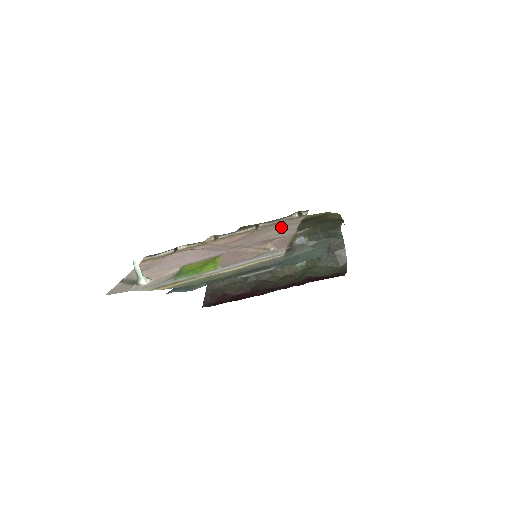
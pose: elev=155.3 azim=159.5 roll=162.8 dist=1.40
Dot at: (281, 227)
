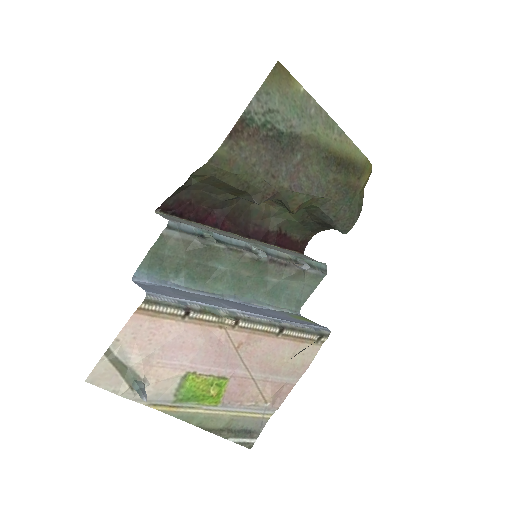
Dot at: (294, 362)
